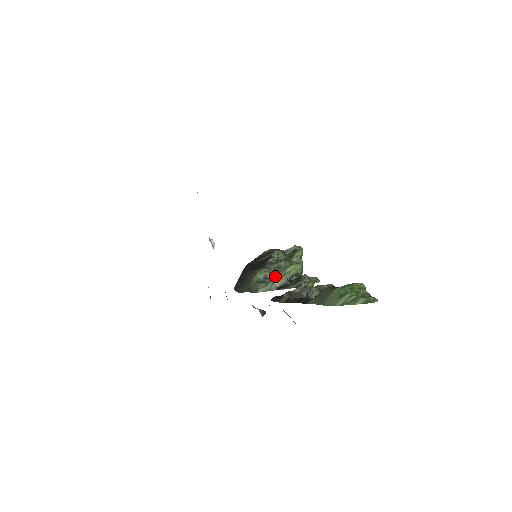
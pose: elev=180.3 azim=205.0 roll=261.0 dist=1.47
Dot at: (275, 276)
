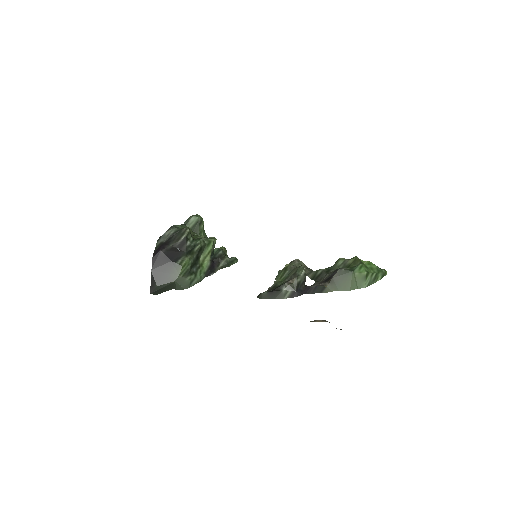
Dot at: (198, 261)
